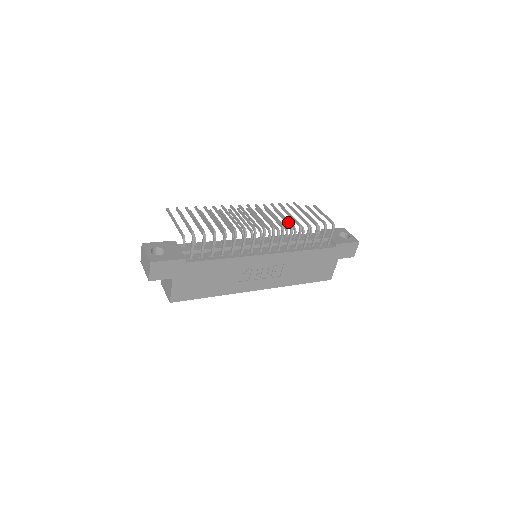
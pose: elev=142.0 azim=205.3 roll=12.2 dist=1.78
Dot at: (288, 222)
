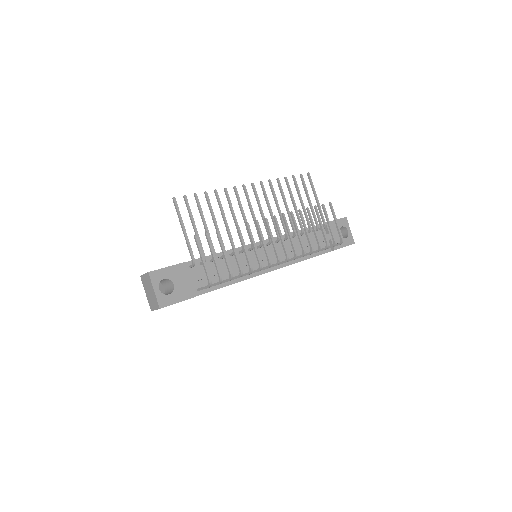
Dot at: (303, 246)
